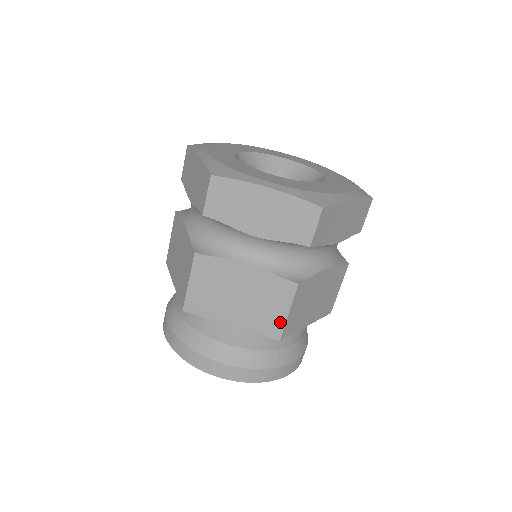
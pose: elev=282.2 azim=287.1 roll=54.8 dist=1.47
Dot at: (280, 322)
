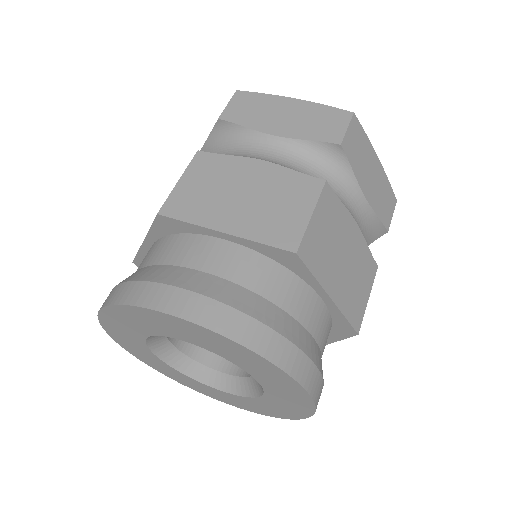
Dot at: (299, 227)
